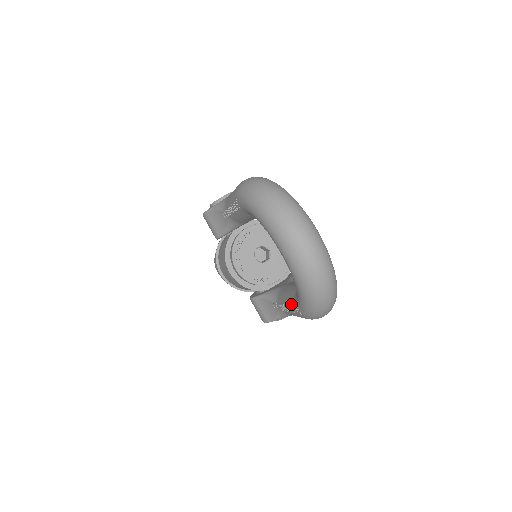
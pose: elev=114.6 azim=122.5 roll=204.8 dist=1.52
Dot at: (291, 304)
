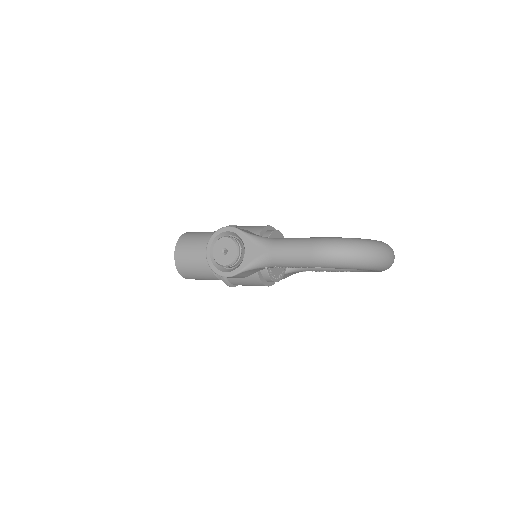
Dot at: (340, 271)
